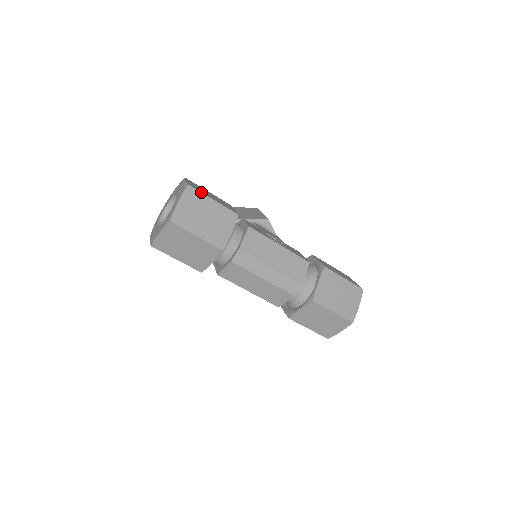
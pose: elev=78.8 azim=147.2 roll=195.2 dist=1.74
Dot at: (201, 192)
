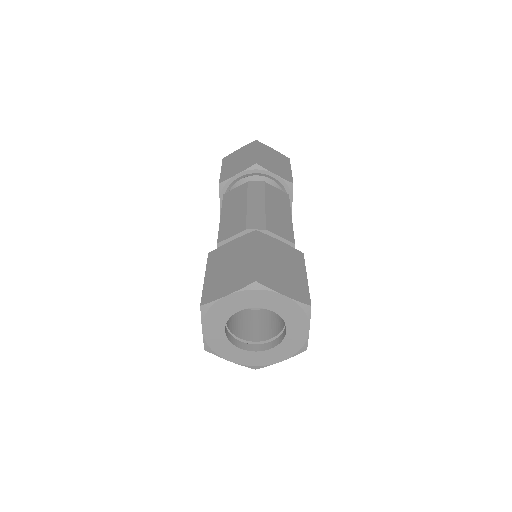
Dot at: occluded
